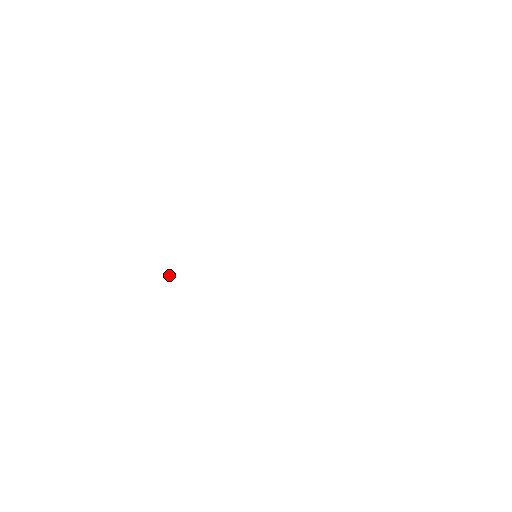
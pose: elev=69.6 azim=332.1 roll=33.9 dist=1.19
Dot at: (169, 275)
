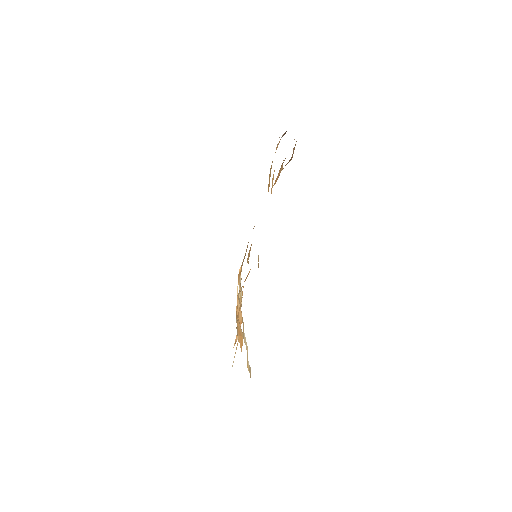
Dot at: occluded
